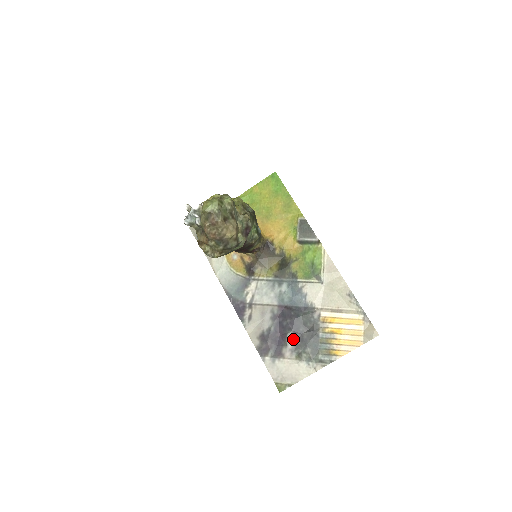
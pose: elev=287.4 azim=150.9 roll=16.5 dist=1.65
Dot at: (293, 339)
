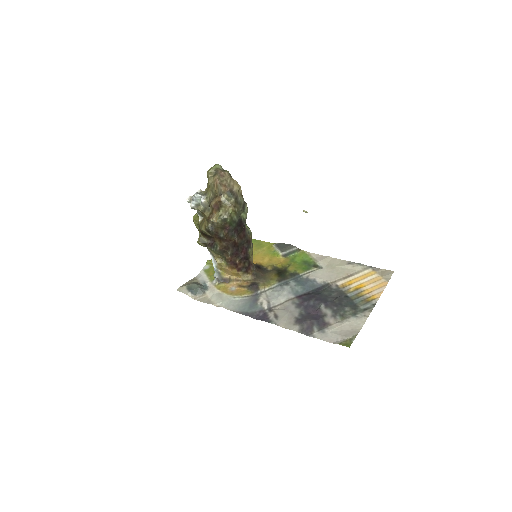
Dot at: (328, 308)
